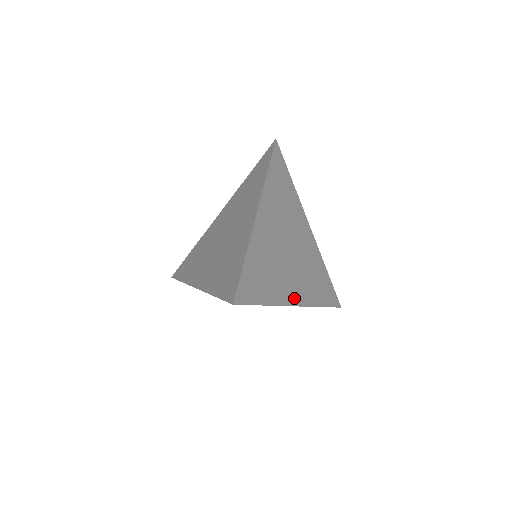
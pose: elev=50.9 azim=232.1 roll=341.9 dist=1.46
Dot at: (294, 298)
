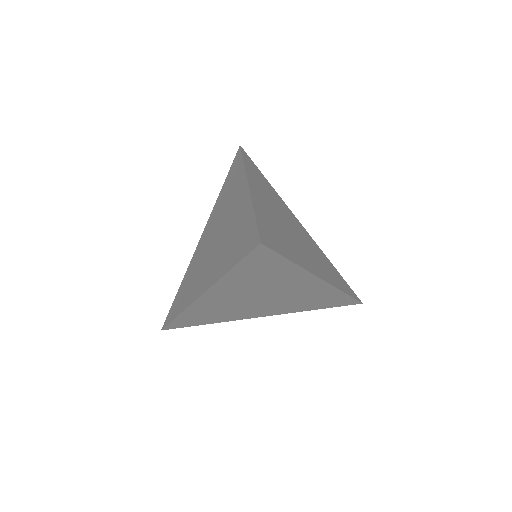
Dot at: (316, 271)
